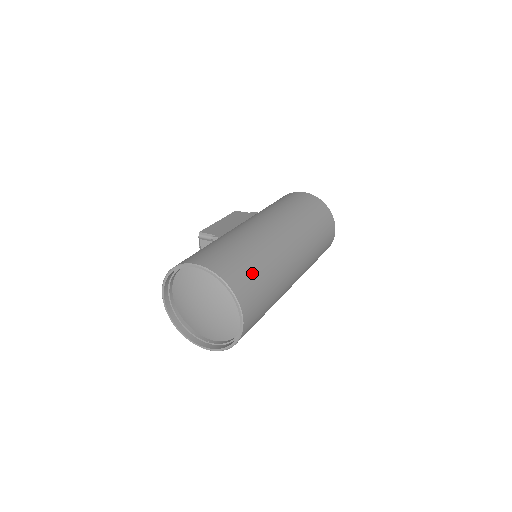
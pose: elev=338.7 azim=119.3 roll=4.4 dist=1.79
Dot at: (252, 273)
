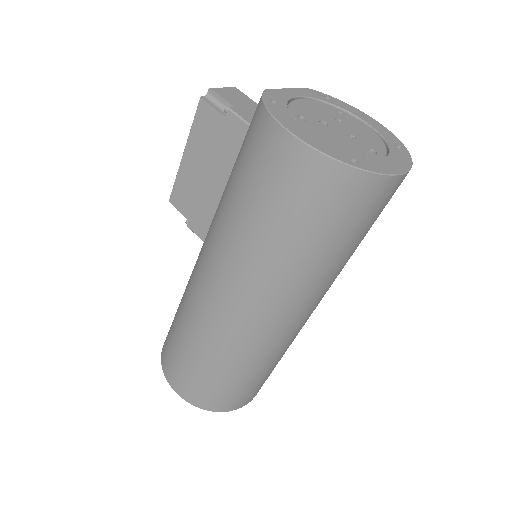
Dot at: (232, 388)
